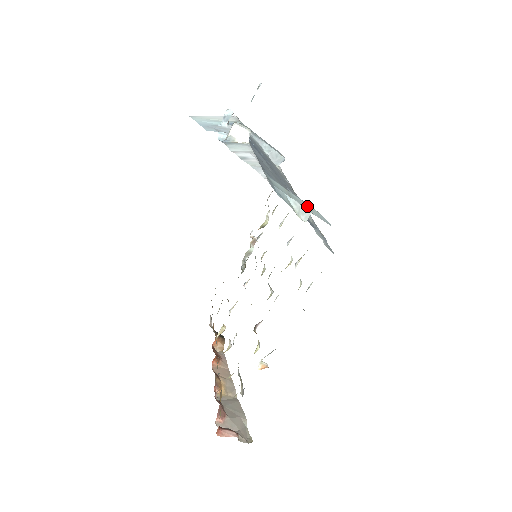
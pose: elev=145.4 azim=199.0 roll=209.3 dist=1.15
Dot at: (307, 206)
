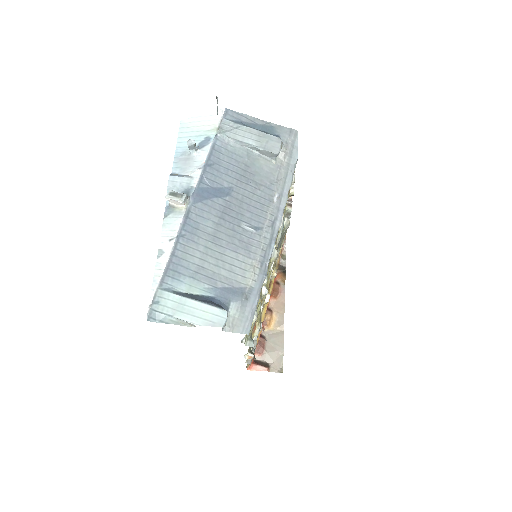
Dot at: (199, 311)
